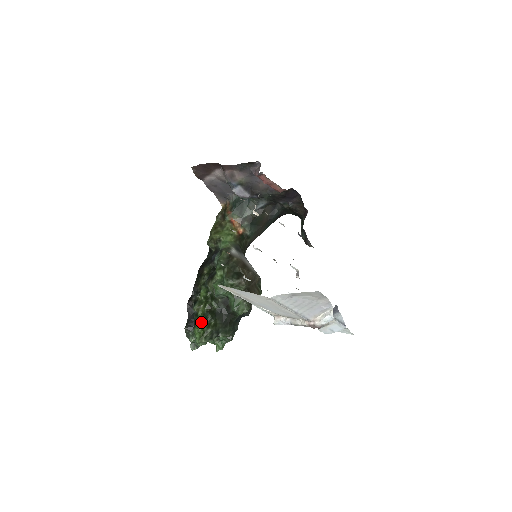
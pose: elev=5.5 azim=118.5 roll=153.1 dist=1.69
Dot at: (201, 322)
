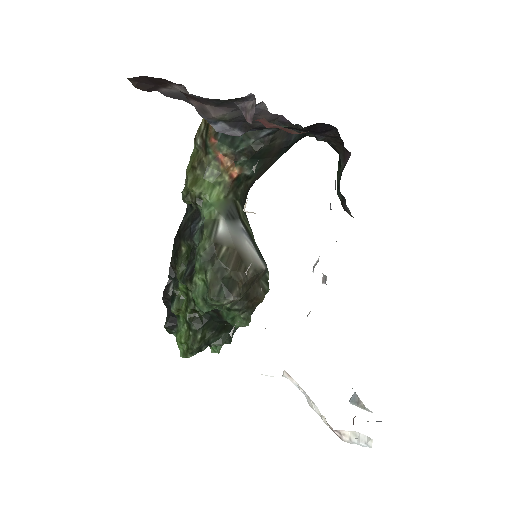
Dot at: (184, 329)
